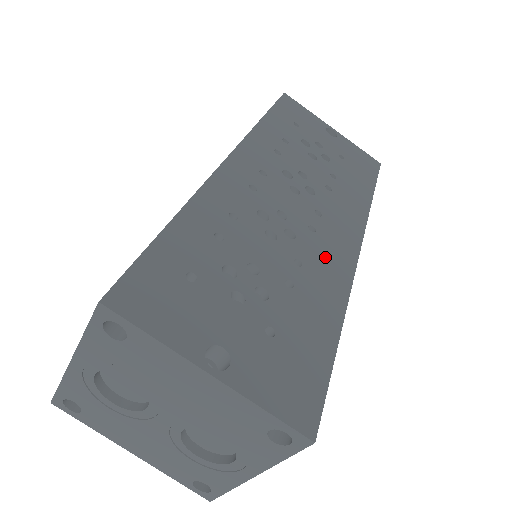
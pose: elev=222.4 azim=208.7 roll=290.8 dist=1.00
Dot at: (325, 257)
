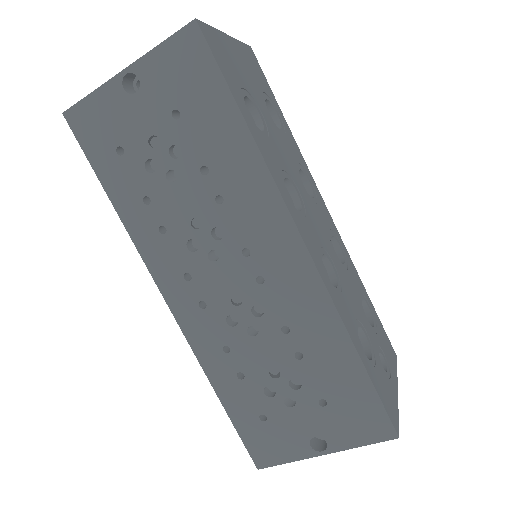
Dot at: (292, 296)
